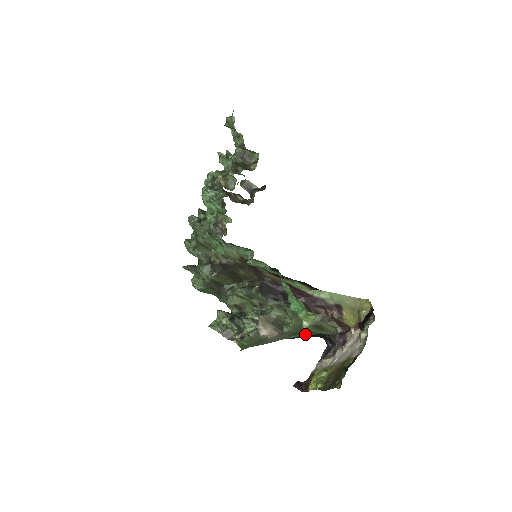
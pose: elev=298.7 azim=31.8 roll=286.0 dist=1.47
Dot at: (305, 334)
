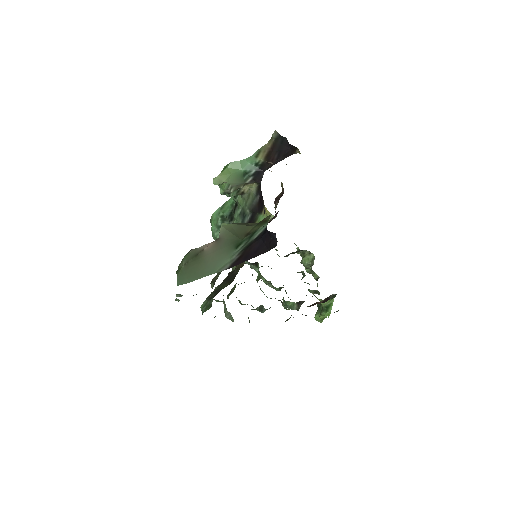
Dot at: (249, 241)
